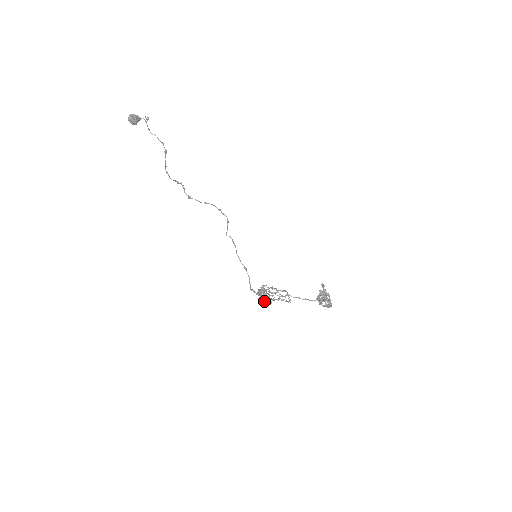
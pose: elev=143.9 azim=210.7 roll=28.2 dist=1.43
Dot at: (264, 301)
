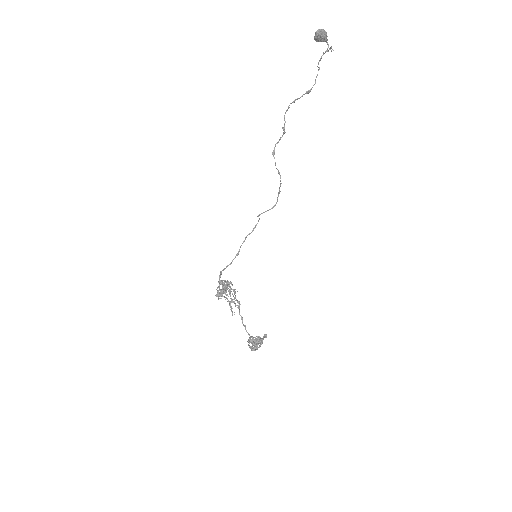
Dot at: (218, 291)
